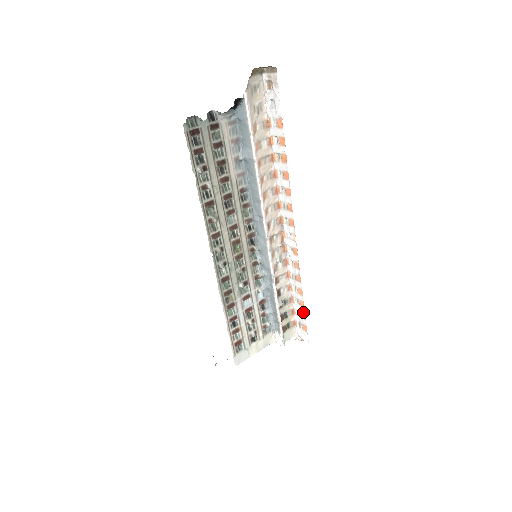
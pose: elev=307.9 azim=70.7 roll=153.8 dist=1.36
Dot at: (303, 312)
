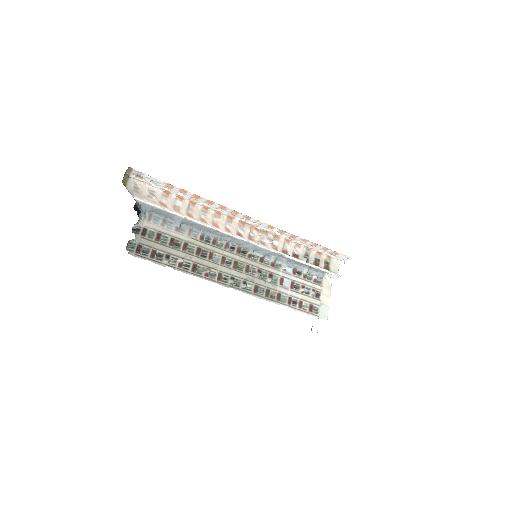
Dot at: (322, 247)
